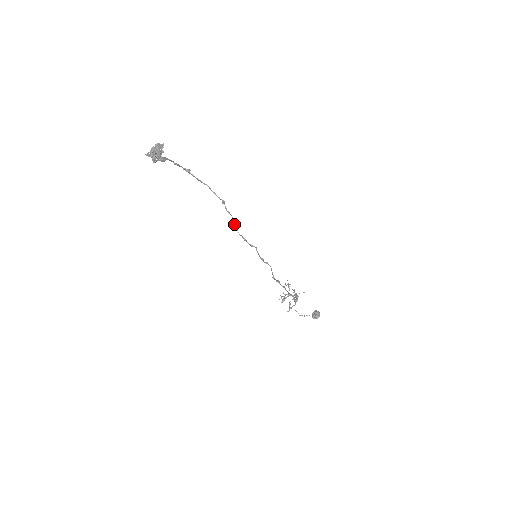
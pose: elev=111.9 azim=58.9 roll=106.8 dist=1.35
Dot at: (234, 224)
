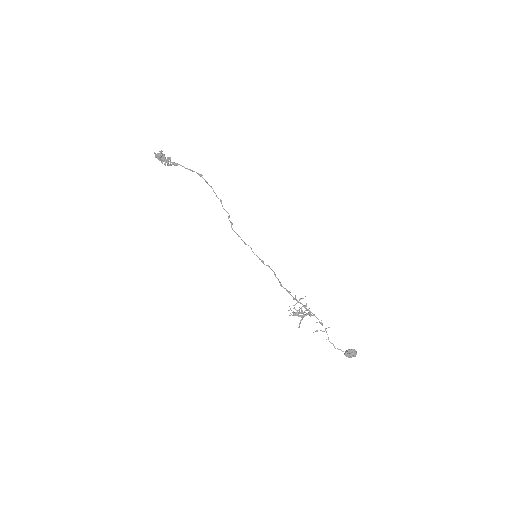
Dot at: occluded
